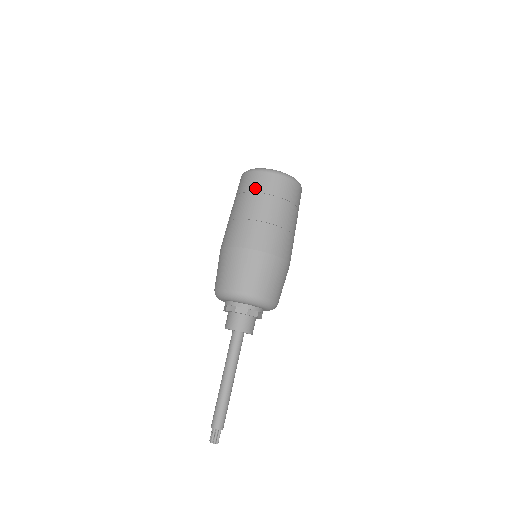
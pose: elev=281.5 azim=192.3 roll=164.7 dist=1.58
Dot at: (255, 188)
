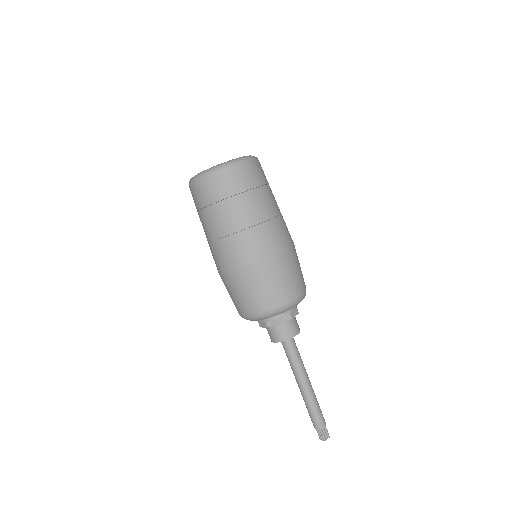
Dot at: (226, 193)
